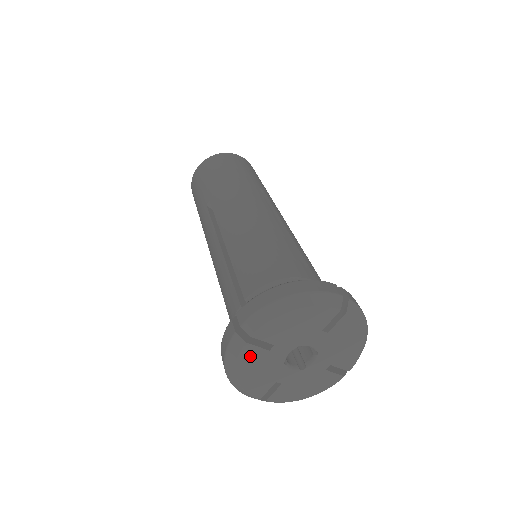
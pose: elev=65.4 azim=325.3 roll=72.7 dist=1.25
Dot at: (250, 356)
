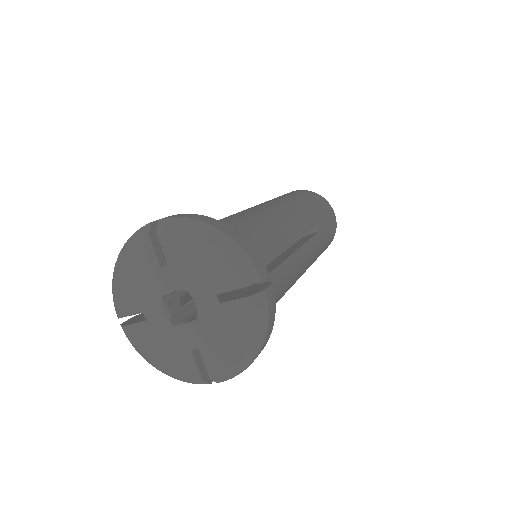
Dot at: (139, 337)
